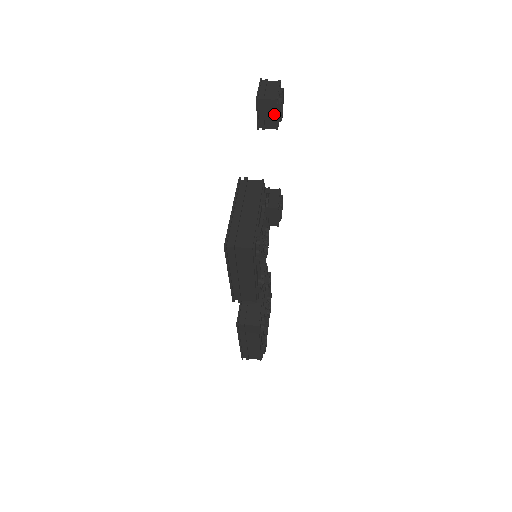
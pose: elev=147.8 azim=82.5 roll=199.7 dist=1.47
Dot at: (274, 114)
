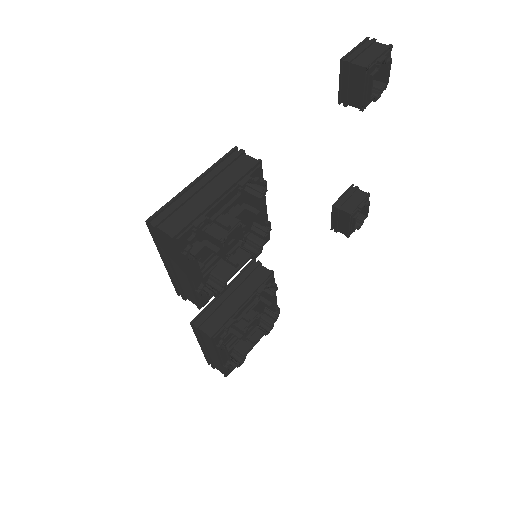
Dot at: (361, 88)
